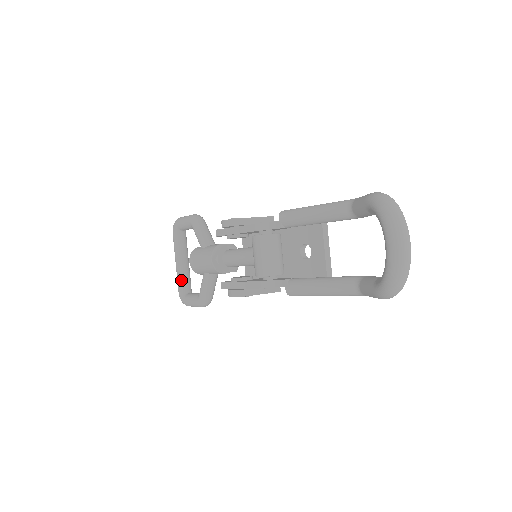
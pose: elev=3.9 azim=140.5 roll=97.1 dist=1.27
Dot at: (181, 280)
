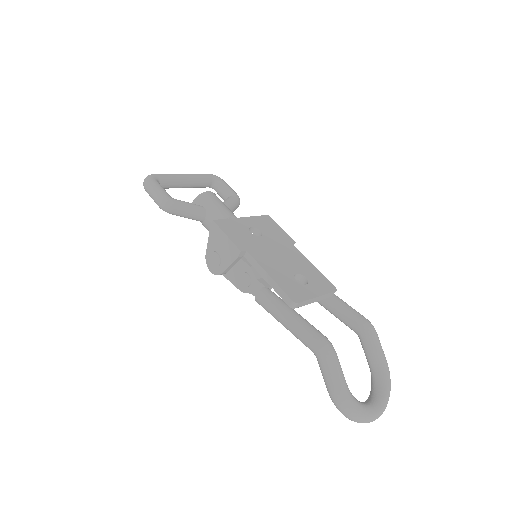
Dot at: occluded
